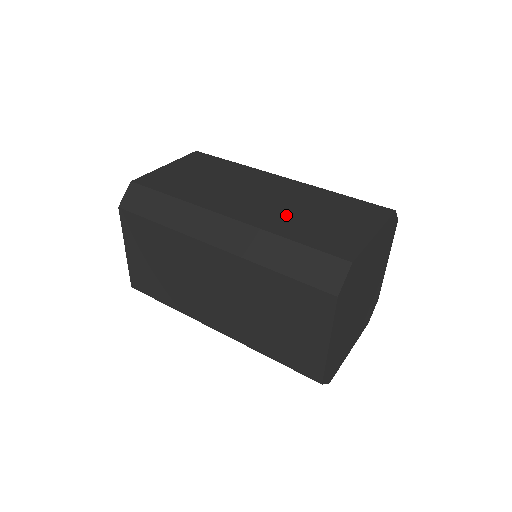
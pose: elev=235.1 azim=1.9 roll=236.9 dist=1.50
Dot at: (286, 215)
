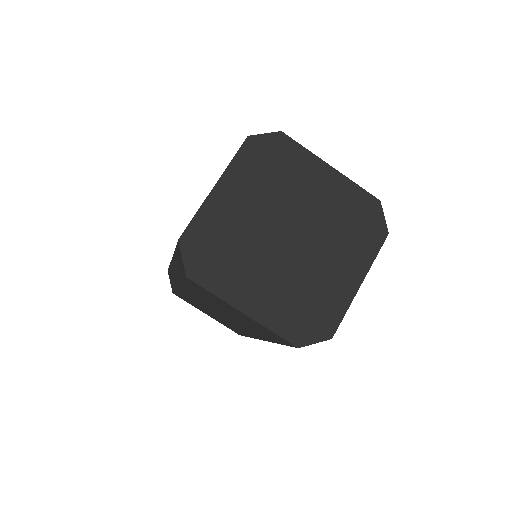
Dot at: occluded
